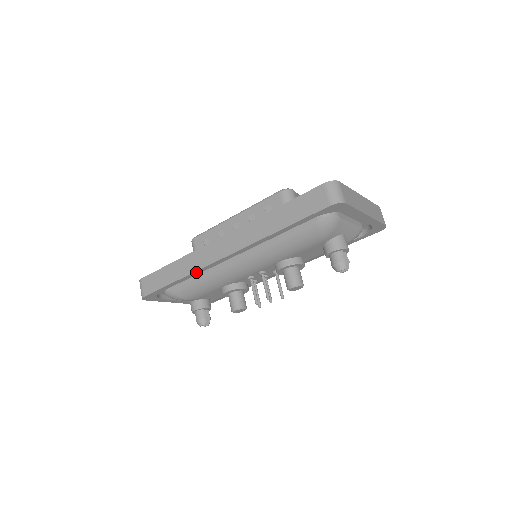
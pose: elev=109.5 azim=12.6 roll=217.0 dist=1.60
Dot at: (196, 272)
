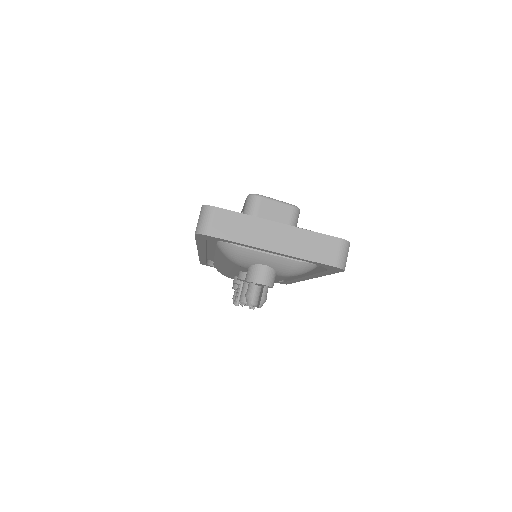
Dot at: (201, 257)
